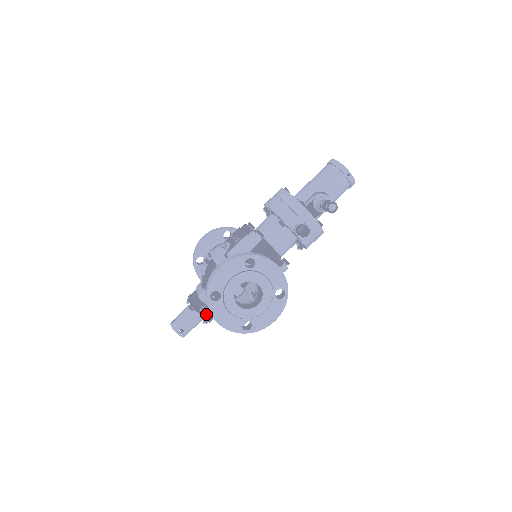
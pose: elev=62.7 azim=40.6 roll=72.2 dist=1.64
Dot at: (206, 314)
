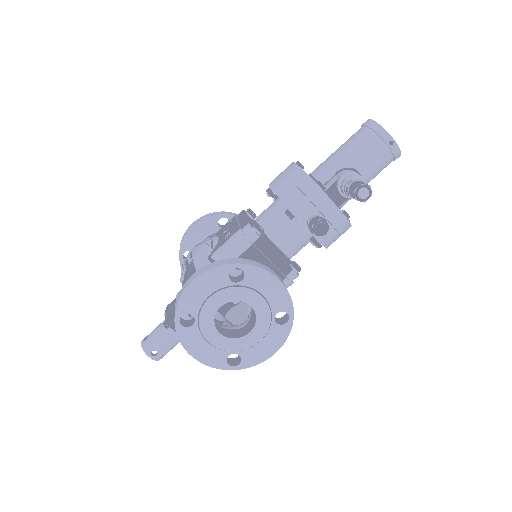
Dot at: occluded
